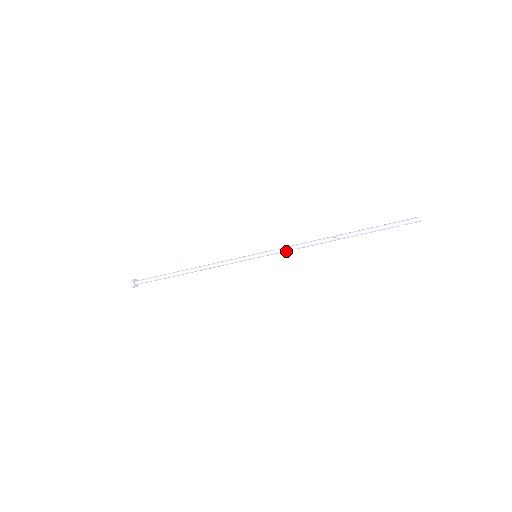
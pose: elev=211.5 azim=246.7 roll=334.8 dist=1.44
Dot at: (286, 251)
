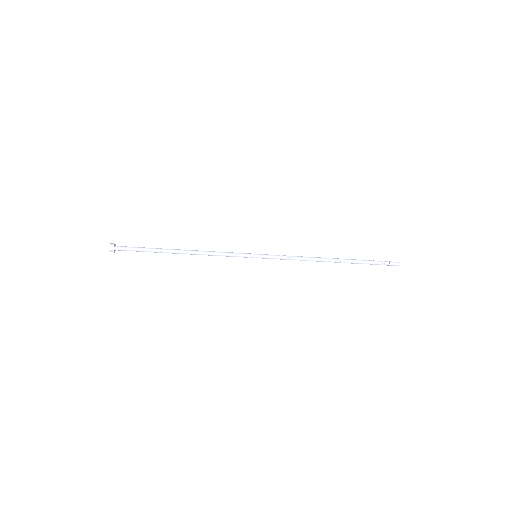
Dot at: (286, 259)
